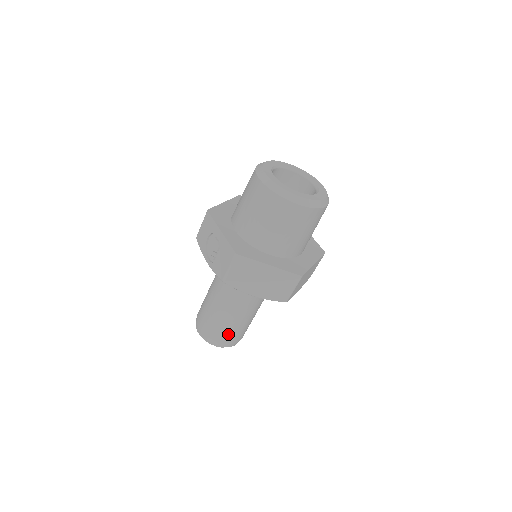
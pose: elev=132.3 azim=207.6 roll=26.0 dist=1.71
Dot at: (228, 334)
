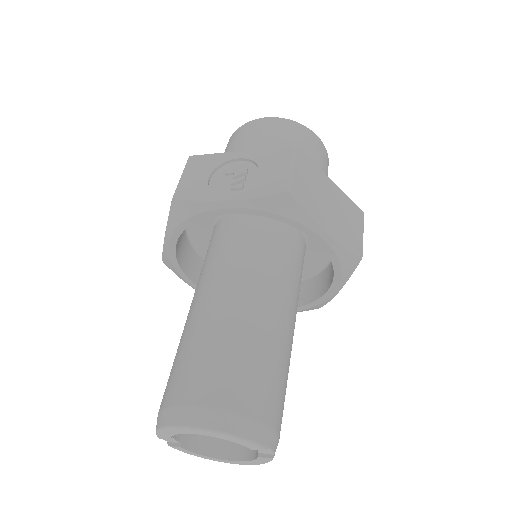
Dot at: (273, 392)
